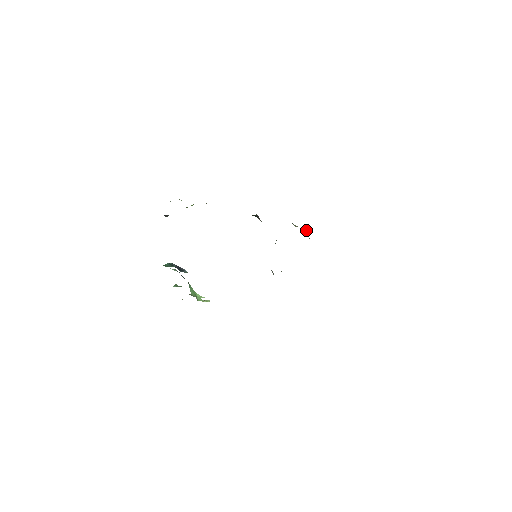
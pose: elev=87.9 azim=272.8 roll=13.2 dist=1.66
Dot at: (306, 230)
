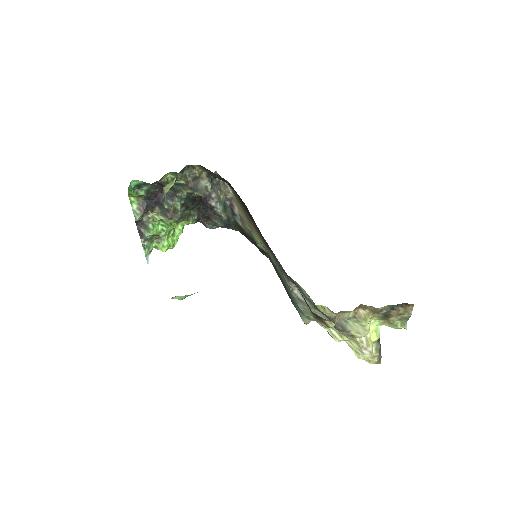
Dot at: occluded
